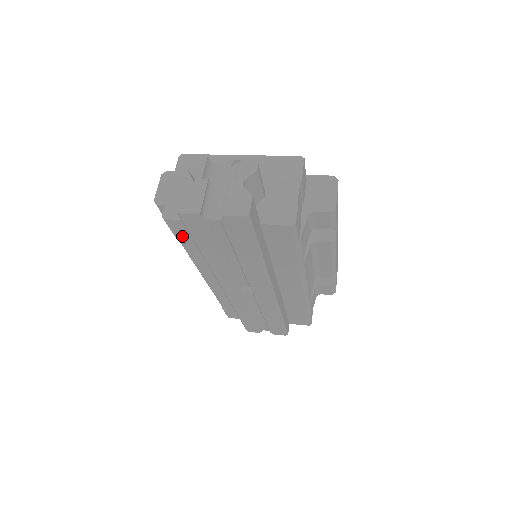
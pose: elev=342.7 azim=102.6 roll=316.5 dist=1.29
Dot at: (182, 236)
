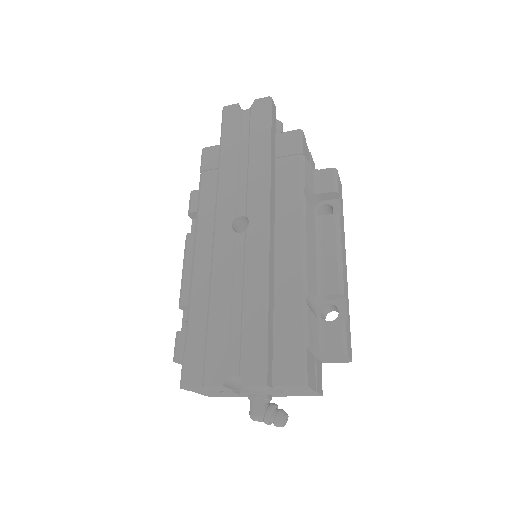
Dot at: (207, 169)
